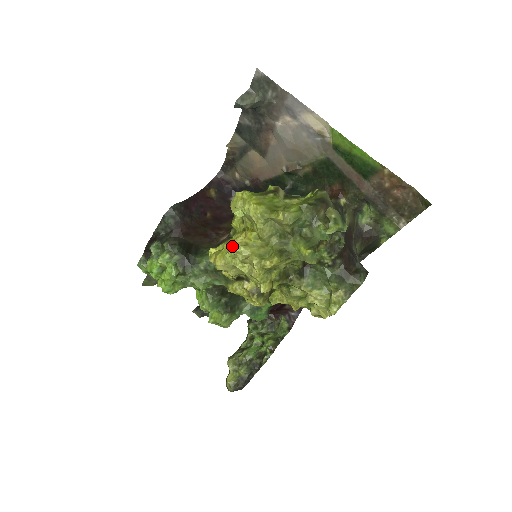
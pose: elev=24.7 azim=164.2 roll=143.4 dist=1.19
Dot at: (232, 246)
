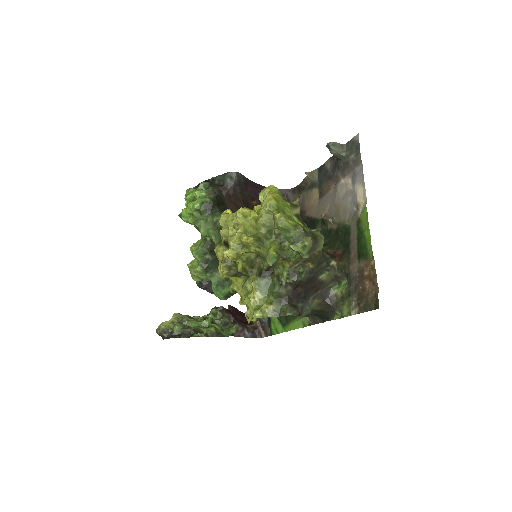
Dot at: (237, 210)
